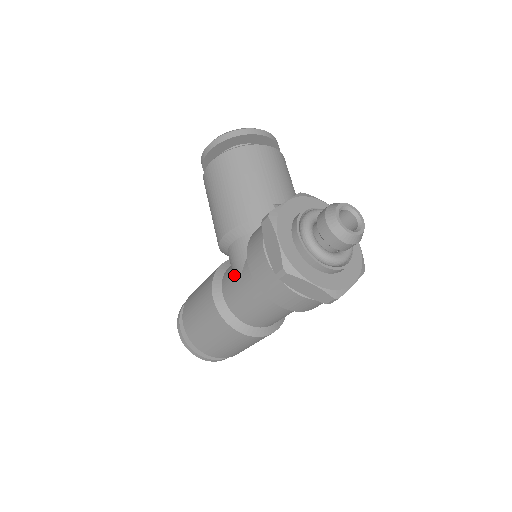
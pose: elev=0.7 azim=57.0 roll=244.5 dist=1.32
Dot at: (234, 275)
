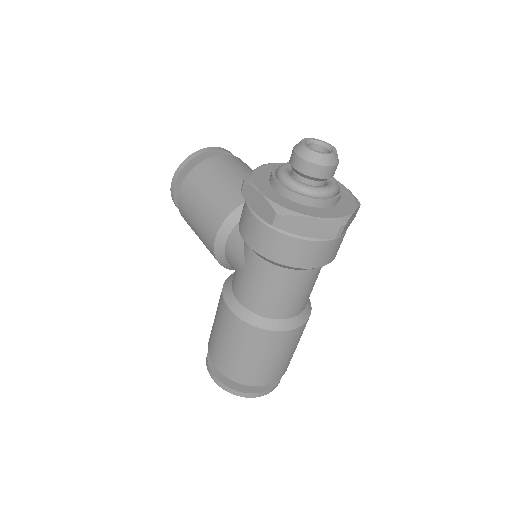
Dot at: (239, 271)
